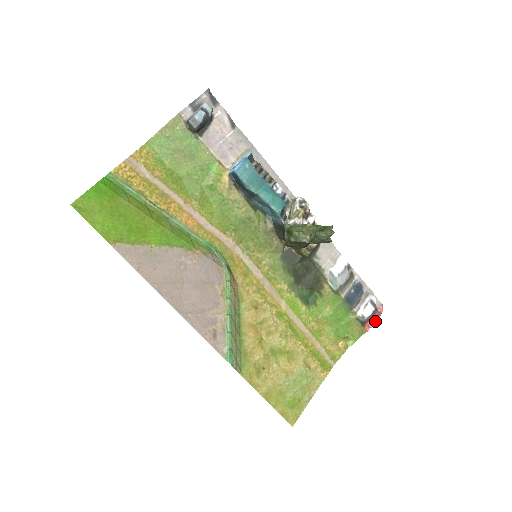
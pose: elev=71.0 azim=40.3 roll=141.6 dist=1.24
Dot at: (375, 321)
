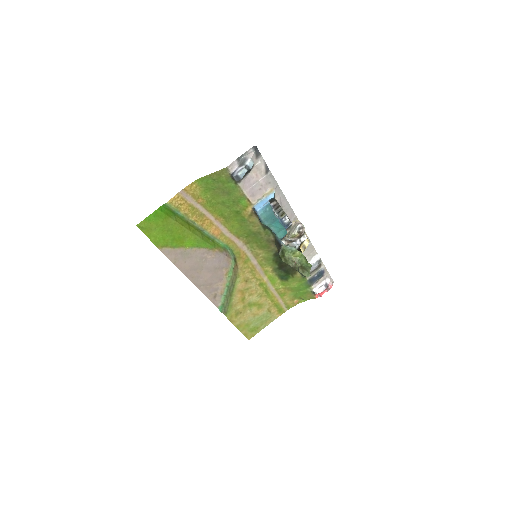
Dot at: occluded
